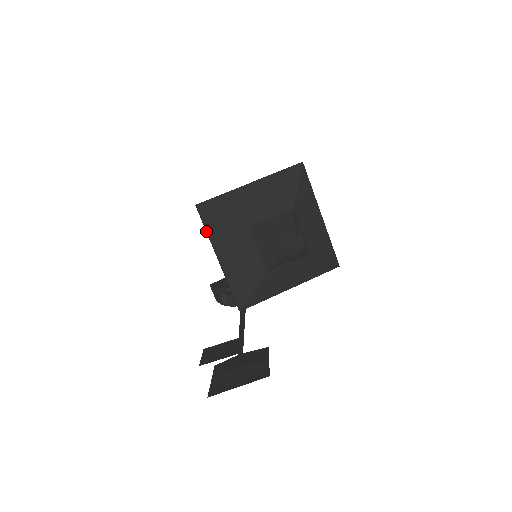
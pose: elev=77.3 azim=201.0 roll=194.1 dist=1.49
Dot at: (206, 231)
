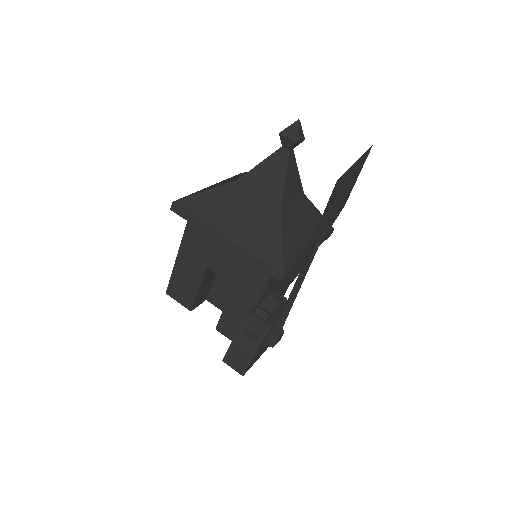
Dot at: (195, 223)
